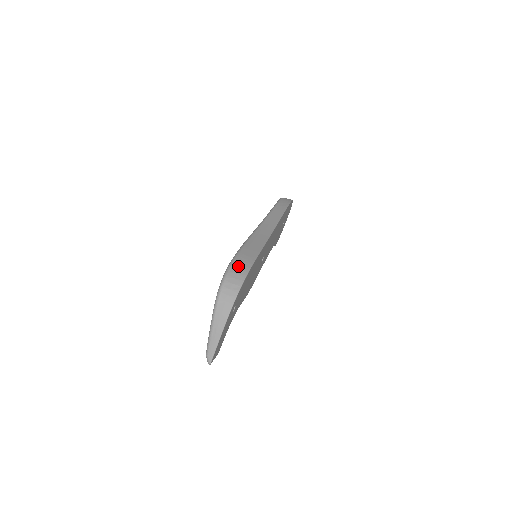
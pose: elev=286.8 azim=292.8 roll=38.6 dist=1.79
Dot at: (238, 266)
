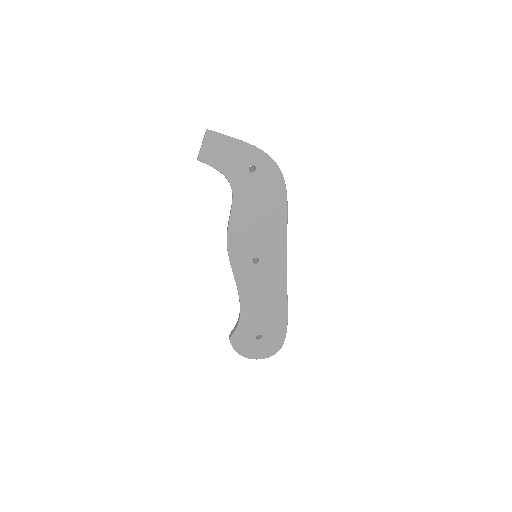
Dot at: occluded
